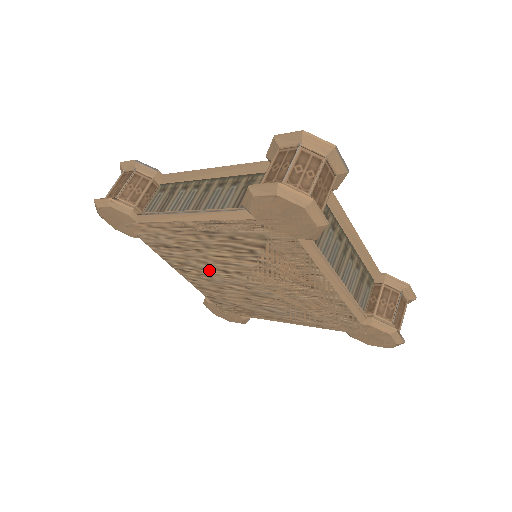
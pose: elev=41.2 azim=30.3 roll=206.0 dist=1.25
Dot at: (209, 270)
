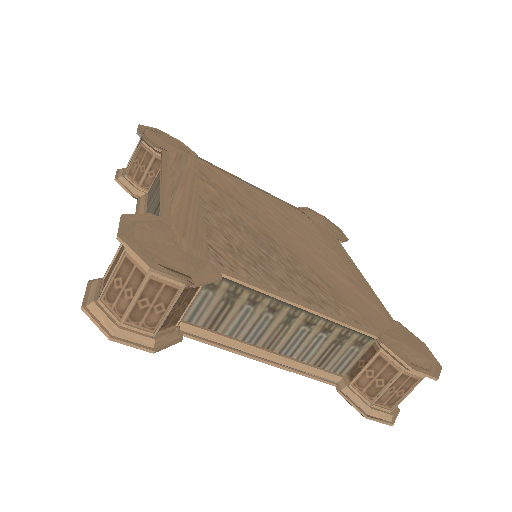
Dot at: occluded
